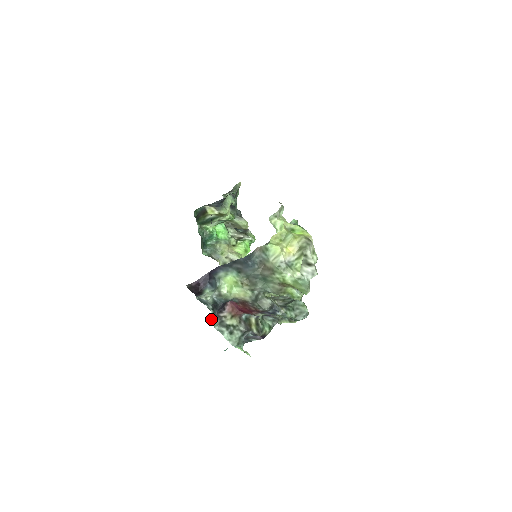
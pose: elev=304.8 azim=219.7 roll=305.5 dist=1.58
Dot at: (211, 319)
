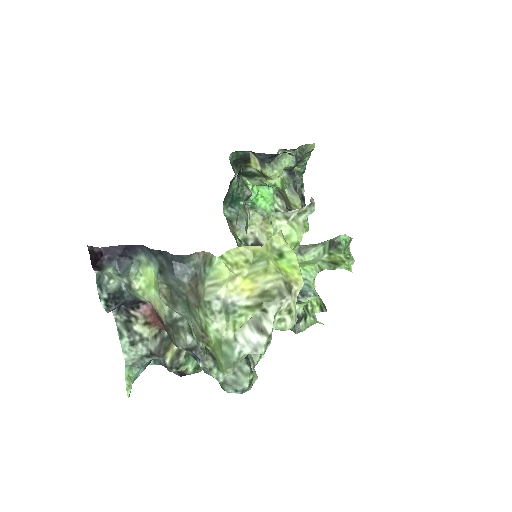
Dot at: (115, 309)
